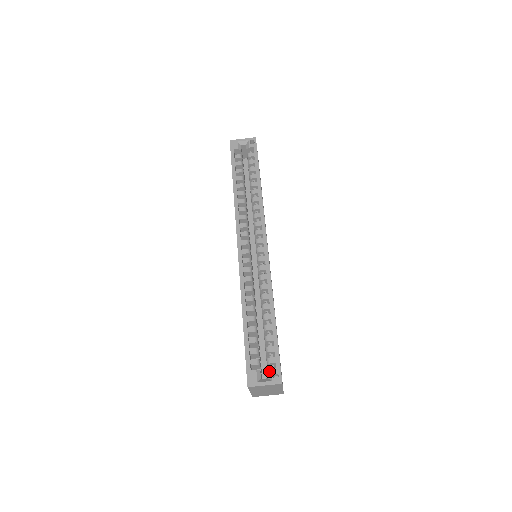
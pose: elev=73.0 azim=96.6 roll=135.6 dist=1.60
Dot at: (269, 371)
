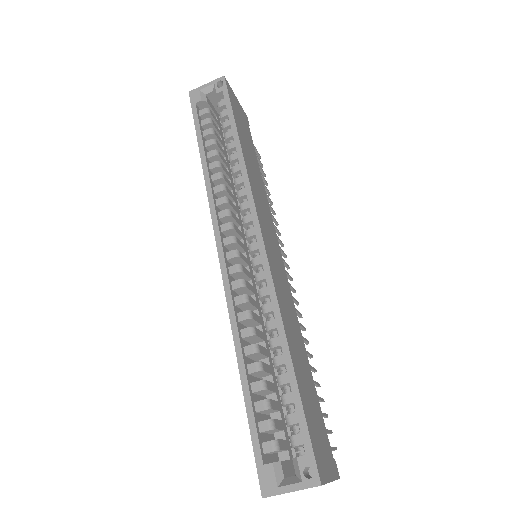
Dot at: (295, 462)
